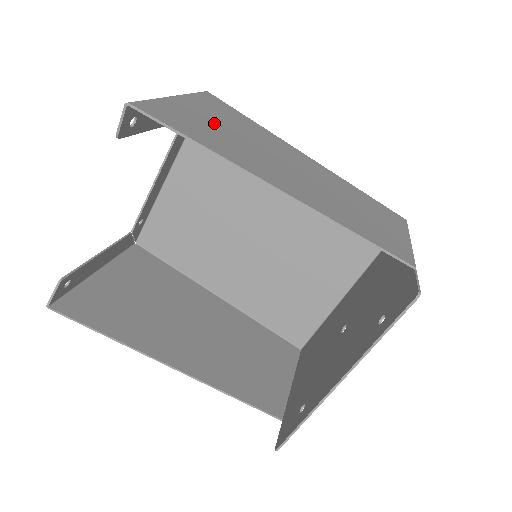
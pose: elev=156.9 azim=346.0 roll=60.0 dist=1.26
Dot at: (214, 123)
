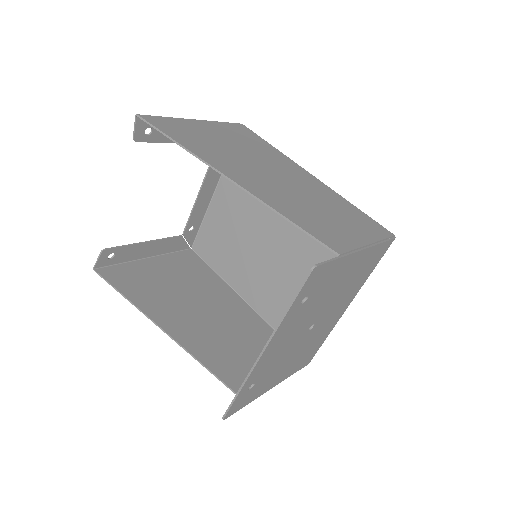
Dot at: (216, 137)
